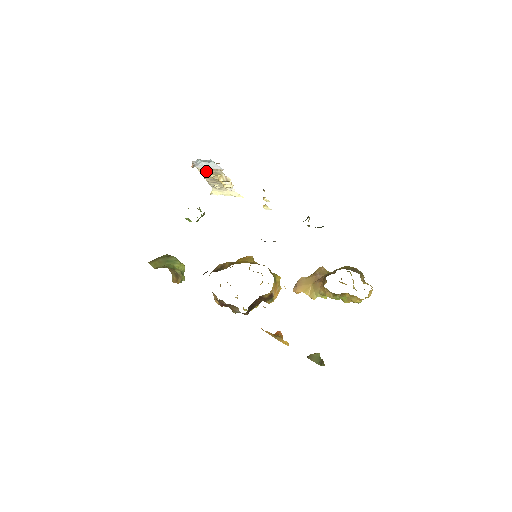
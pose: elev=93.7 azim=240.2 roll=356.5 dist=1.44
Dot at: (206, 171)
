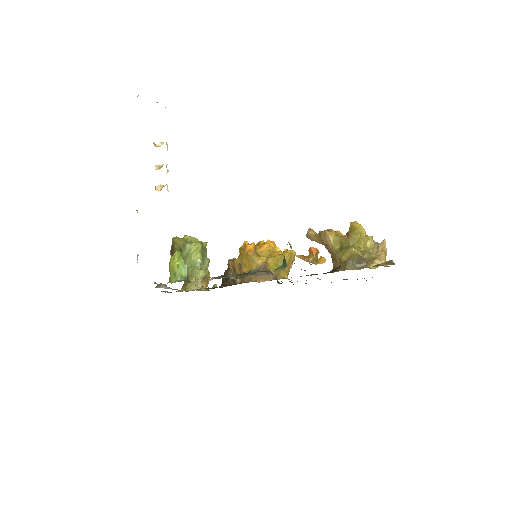
Dot at: occluded
